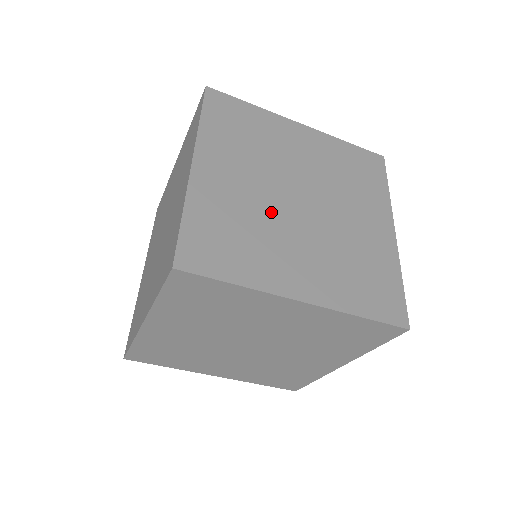
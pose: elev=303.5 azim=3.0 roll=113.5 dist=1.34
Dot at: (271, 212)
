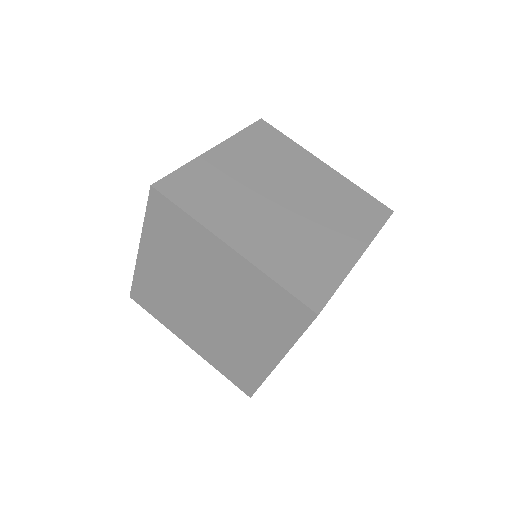
Dot at: (290, 226)
